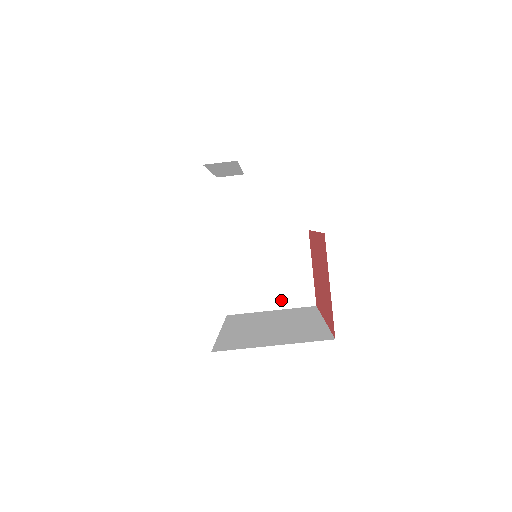
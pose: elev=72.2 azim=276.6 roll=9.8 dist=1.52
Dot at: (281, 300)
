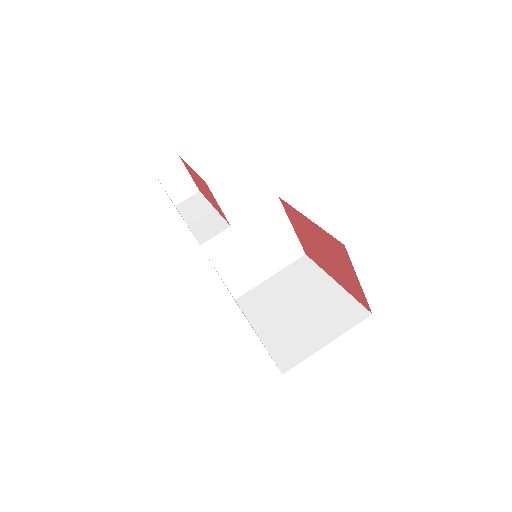
Dot at: (275, 265)
